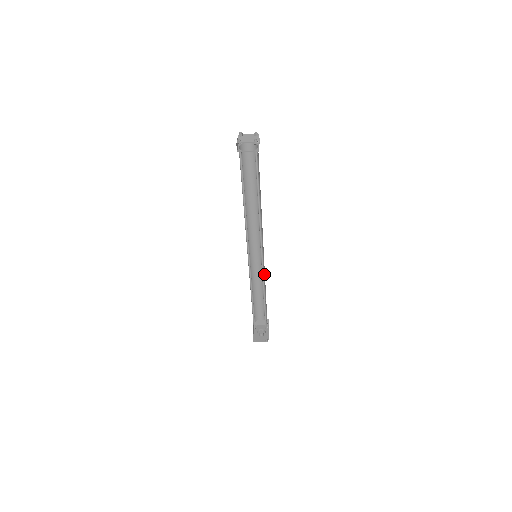
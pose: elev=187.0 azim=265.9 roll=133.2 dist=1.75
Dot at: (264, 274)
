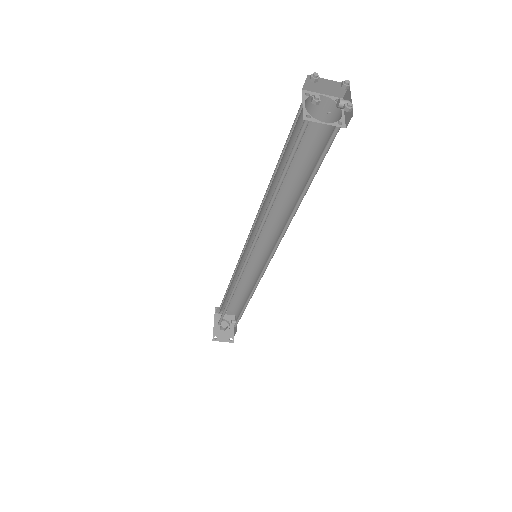
Dot at: (257, 273)
